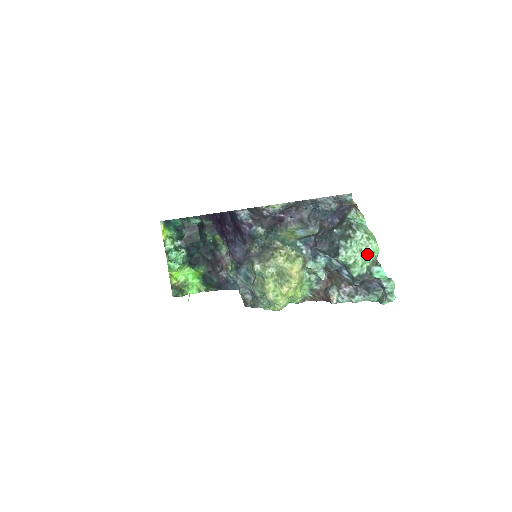
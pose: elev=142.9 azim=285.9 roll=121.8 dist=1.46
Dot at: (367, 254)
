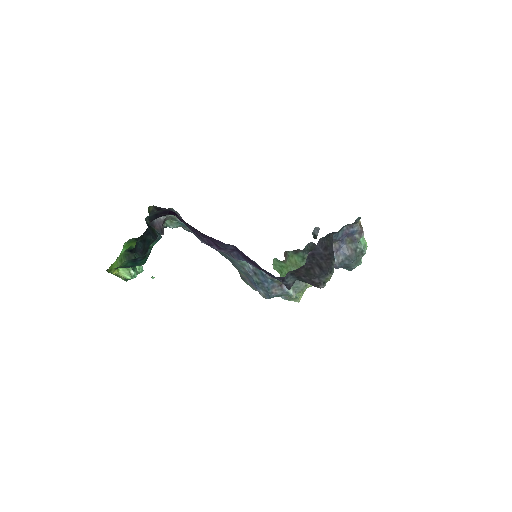
Dot at: occluded
